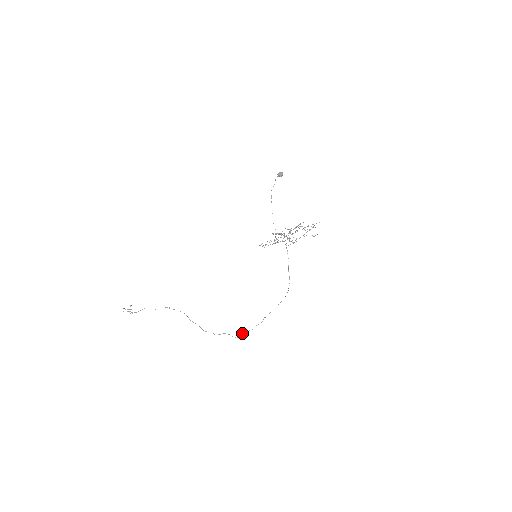
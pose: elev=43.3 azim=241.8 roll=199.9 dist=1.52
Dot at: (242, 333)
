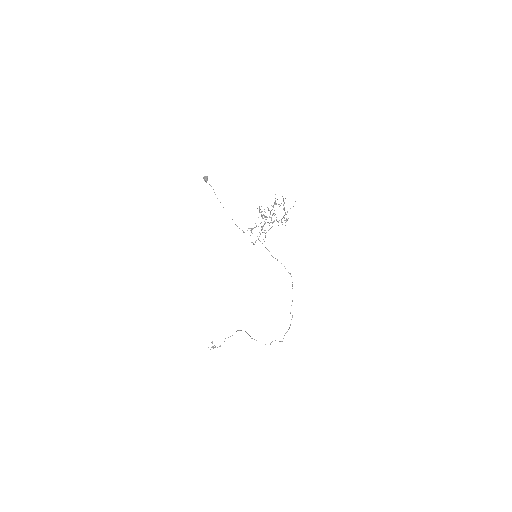
Dot at: (284, 335)
